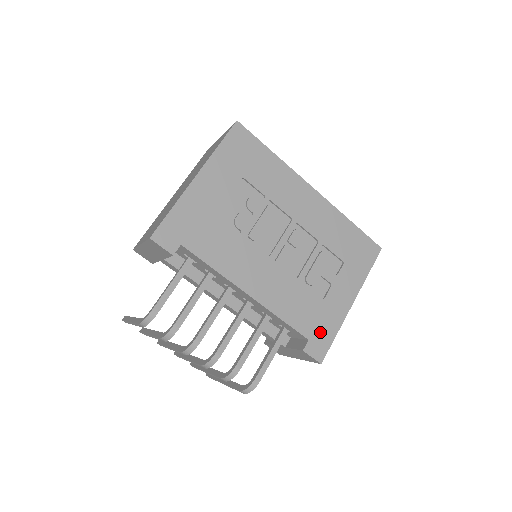
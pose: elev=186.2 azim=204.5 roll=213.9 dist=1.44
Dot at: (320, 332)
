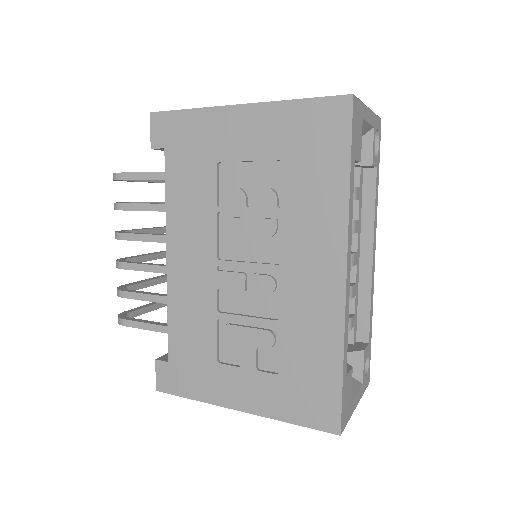
Dot at: (184, 374)
